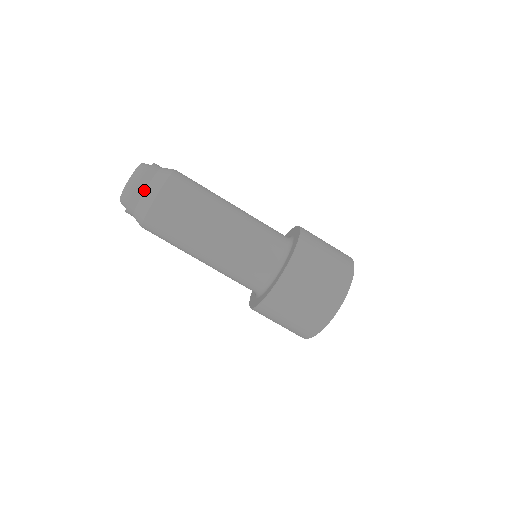
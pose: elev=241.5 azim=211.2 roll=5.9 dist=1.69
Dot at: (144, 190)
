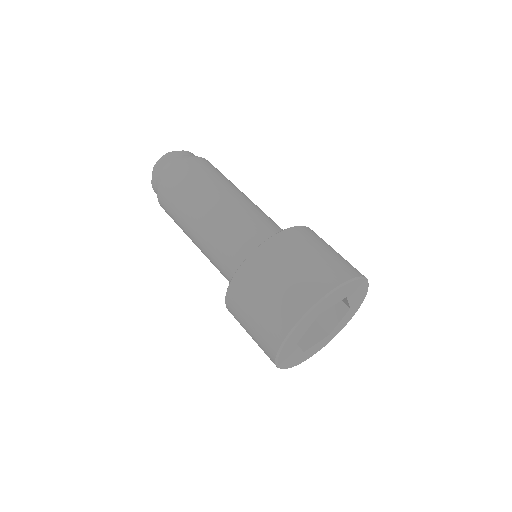
Dot at: (177, 157)
